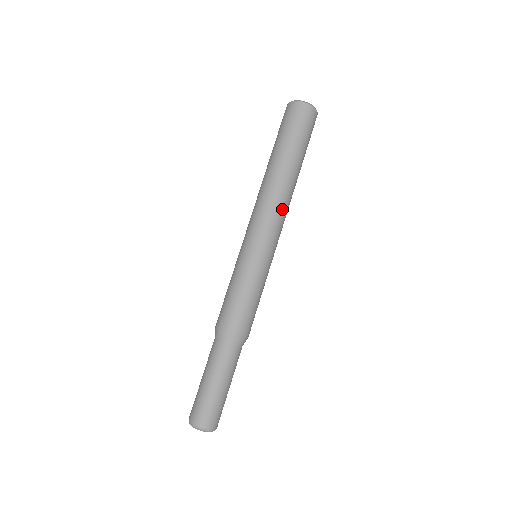
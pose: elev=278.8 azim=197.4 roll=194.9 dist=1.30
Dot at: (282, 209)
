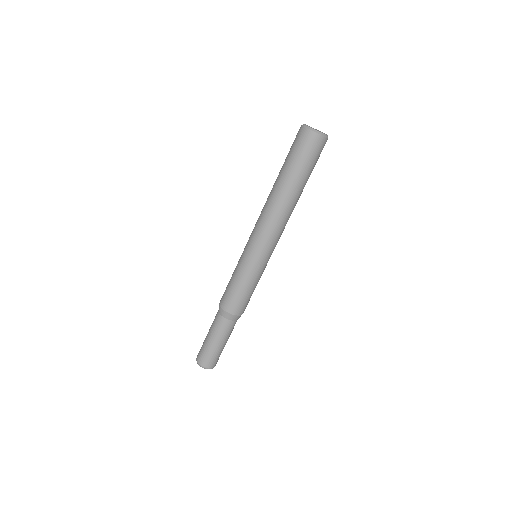
Dot at: (277, 225)
